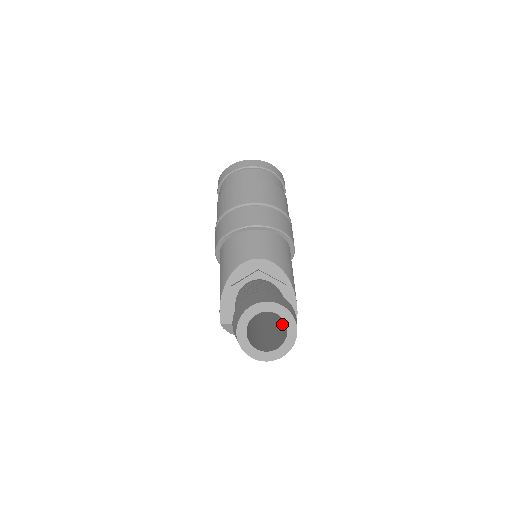
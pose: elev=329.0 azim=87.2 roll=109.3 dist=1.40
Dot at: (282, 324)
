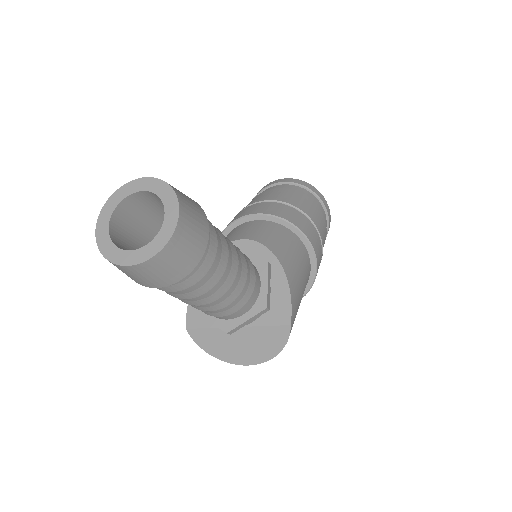
Dot at: occluded
